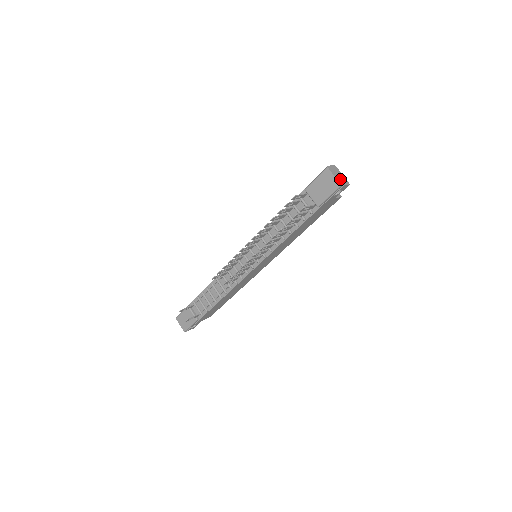
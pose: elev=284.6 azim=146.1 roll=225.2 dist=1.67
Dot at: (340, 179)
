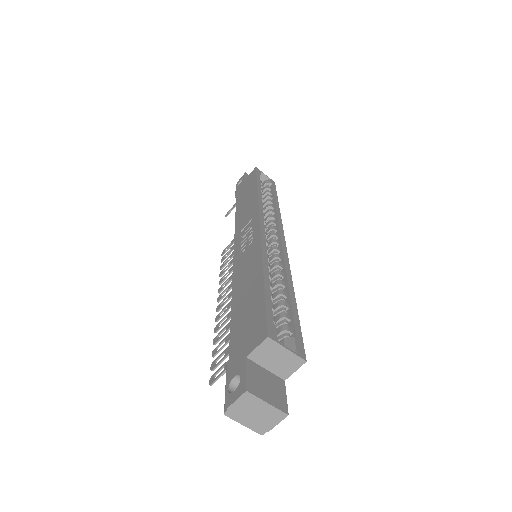
Dot at: (259, 422)
